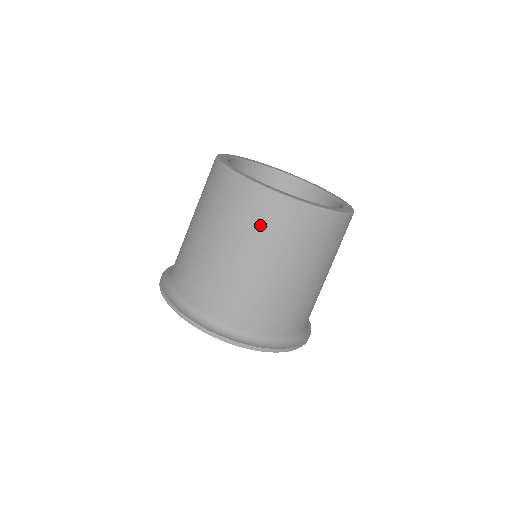
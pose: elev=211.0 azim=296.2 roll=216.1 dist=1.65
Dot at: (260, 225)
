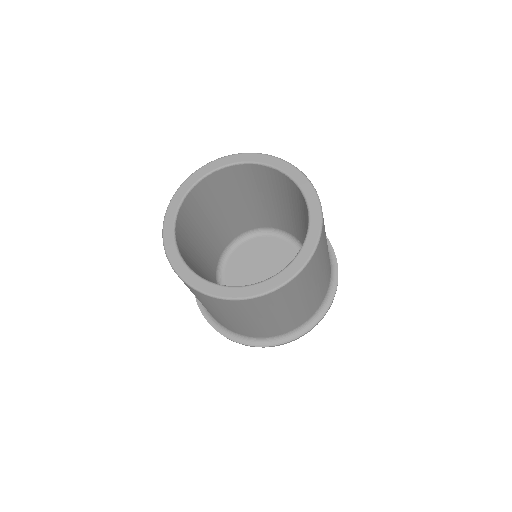
Dot at: (201, 299)
